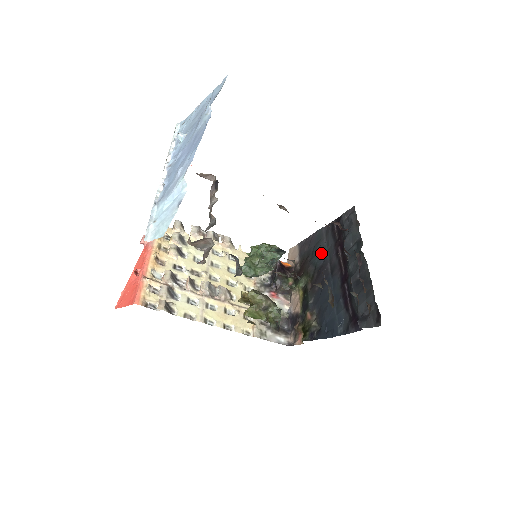
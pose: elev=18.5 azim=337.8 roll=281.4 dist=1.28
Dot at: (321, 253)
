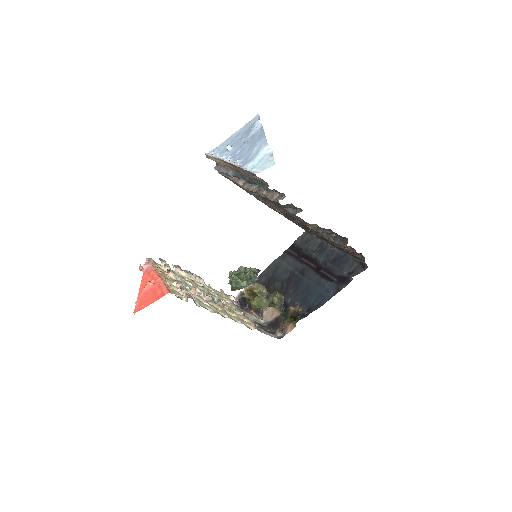
Dot at: (284, 271)
